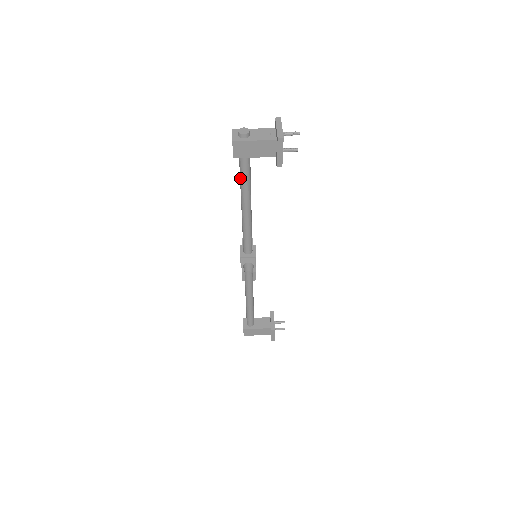
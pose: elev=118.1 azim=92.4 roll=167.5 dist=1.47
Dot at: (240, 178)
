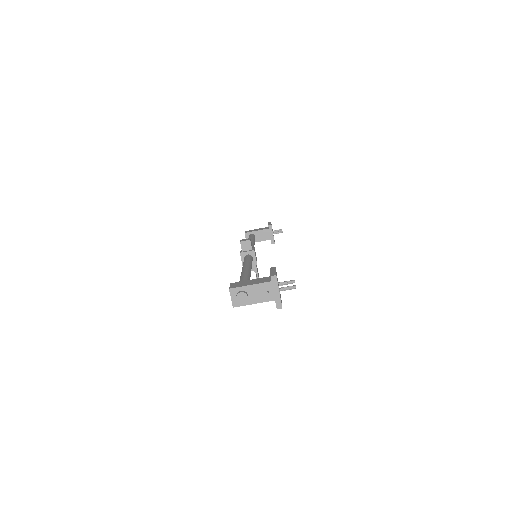
Dot at: occluded
